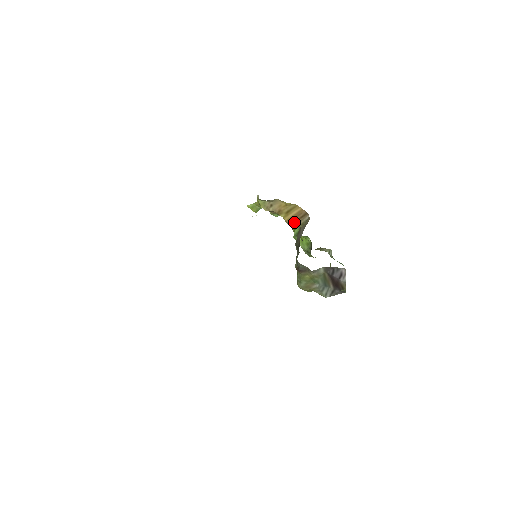
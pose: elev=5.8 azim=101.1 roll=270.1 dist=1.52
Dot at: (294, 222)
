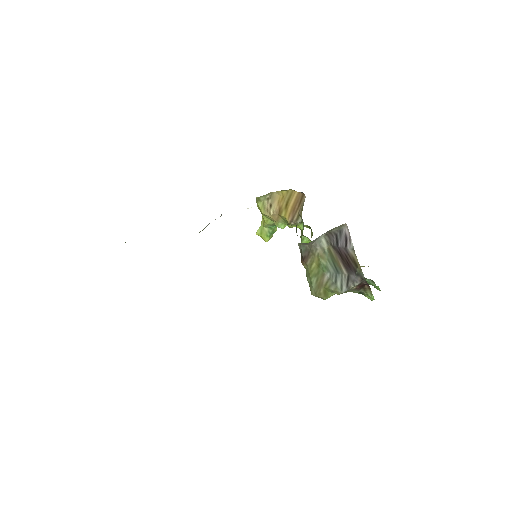
Dot at: (295, 215)
